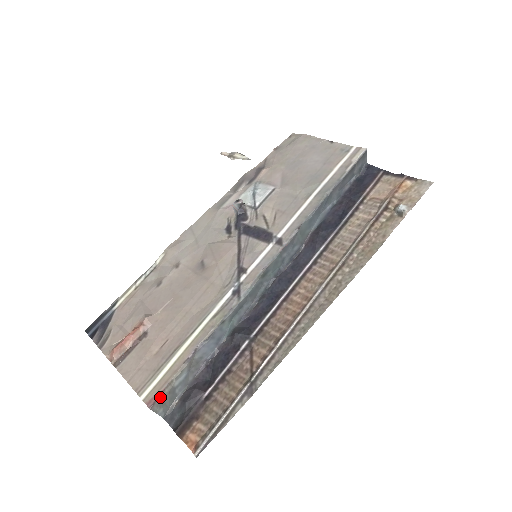
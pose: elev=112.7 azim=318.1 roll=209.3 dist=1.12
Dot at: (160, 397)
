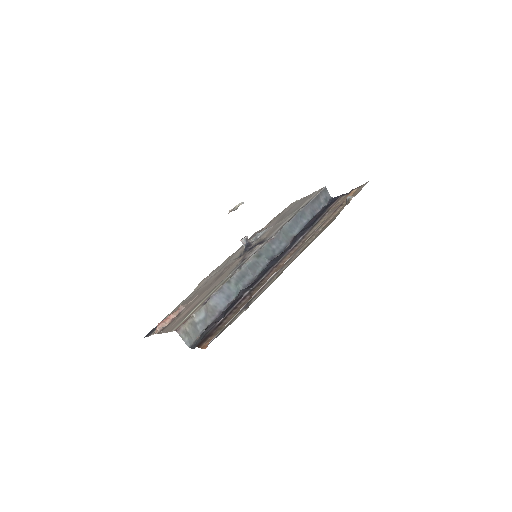
Dot at: (184, 325)
